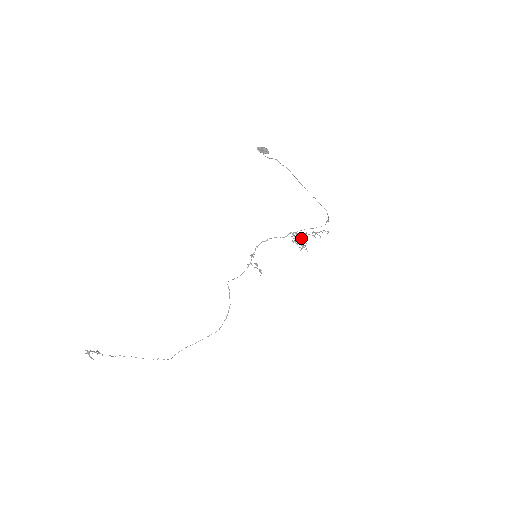
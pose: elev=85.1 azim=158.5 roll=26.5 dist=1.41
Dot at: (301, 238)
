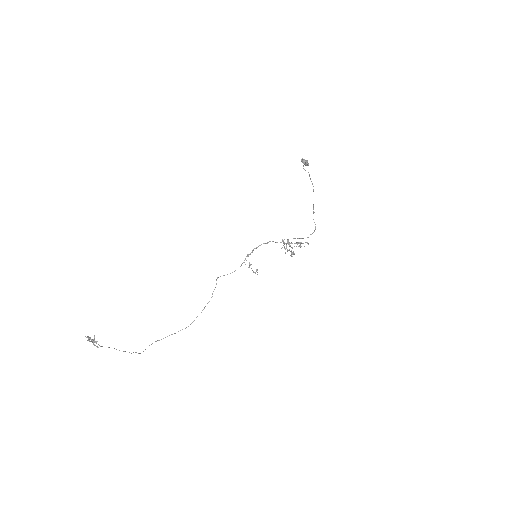
Dot at: occluded
